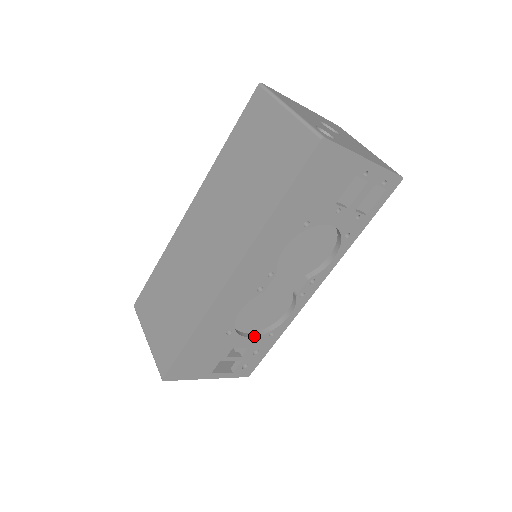
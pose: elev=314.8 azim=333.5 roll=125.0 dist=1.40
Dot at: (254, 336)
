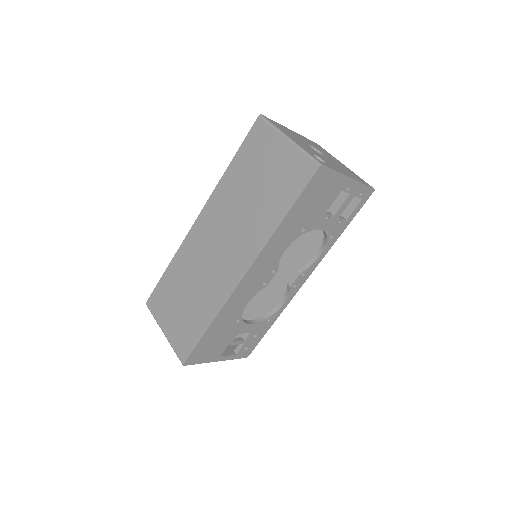
Dot at: (255, 323)
